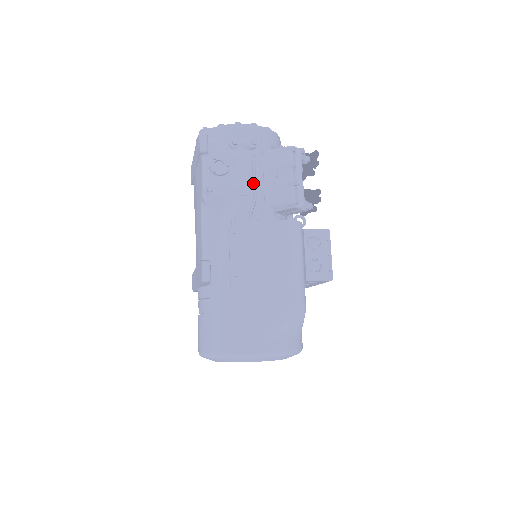
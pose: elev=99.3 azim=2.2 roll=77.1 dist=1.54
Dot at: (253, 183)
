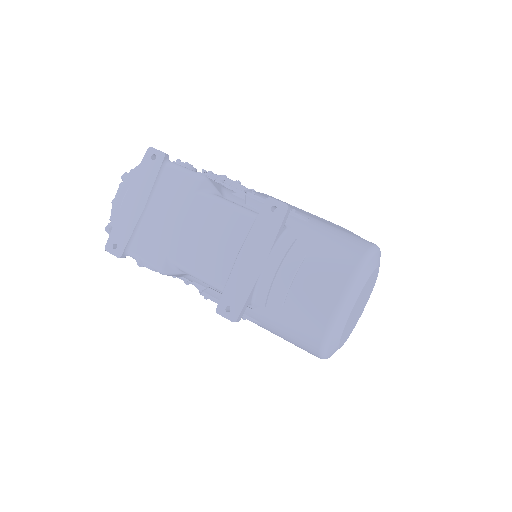
Dot at: (217, 181)
